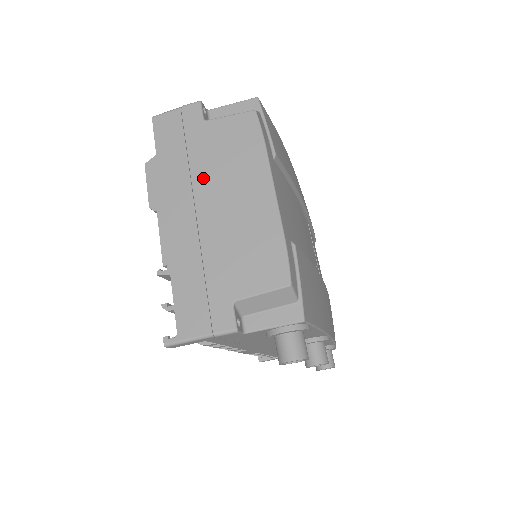
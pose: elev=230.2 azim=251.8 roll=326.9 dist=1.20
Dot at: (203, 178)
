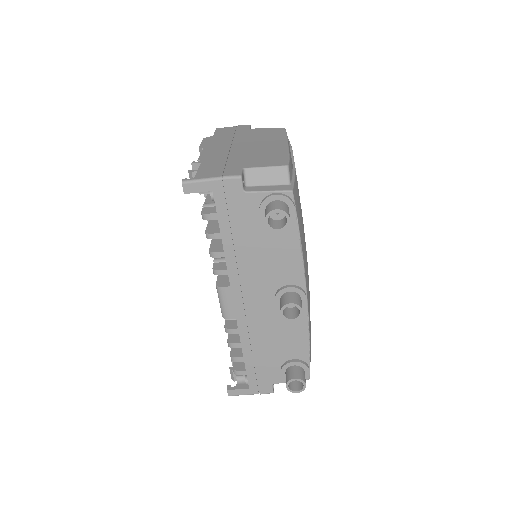
Dot at: (241, 140)
